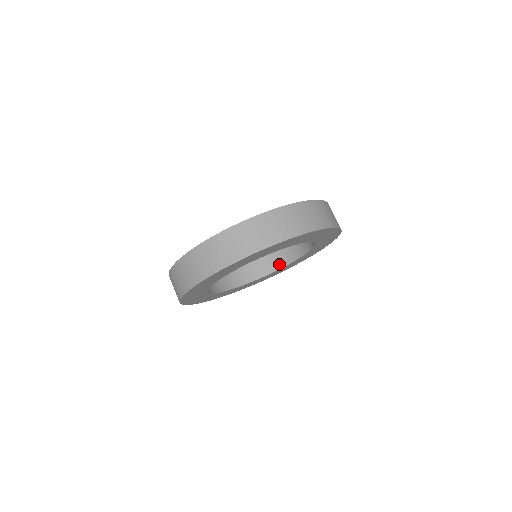
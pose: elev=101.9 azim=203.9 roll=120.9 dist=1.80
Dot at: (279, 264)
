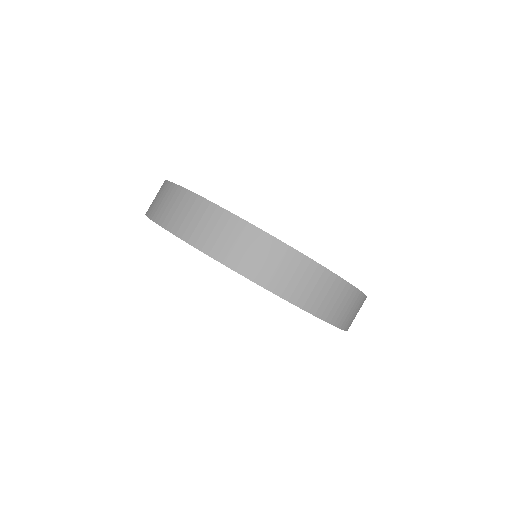
Dot at: occluded
